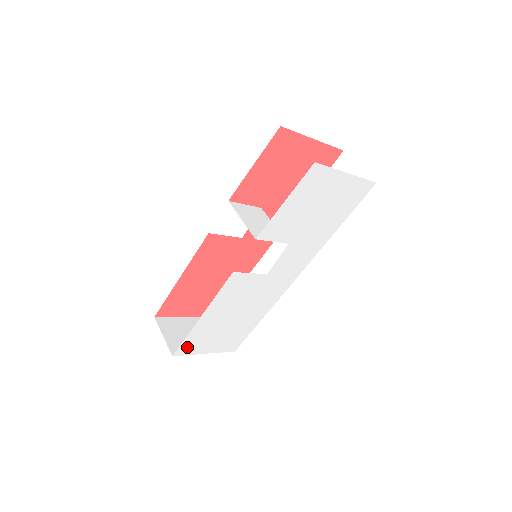
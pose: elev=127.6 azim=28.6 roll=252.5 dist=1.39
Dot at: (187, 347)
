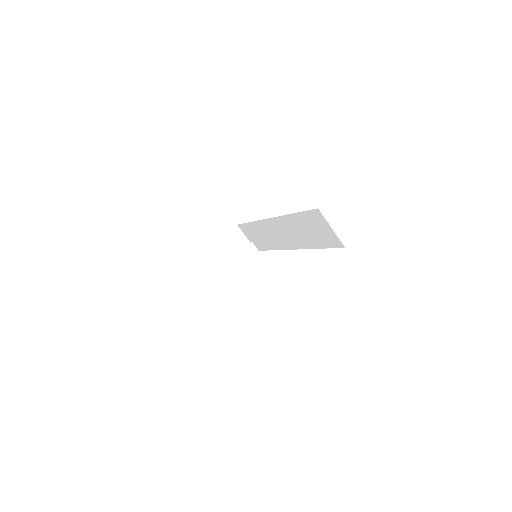
Dot at: occluded
